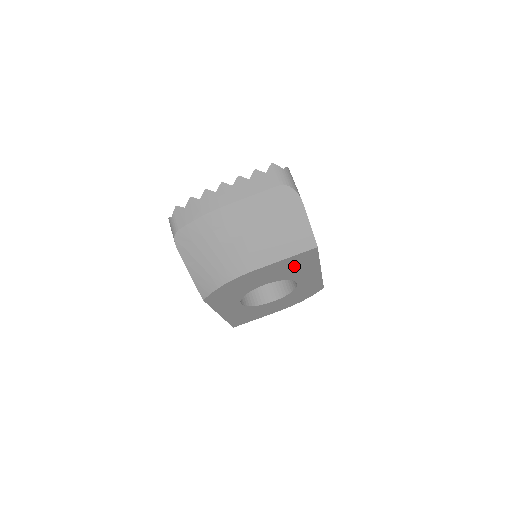
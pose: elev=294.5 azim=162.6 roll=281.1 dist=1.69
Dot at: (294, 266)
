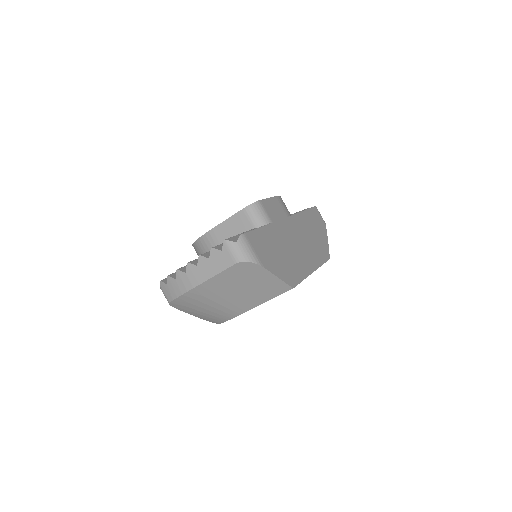
Dot at: occluded
